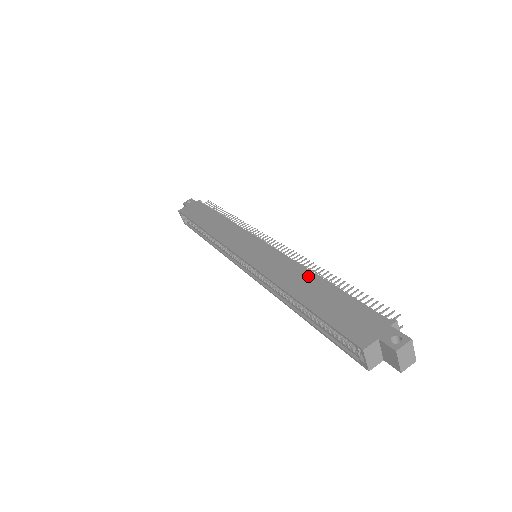
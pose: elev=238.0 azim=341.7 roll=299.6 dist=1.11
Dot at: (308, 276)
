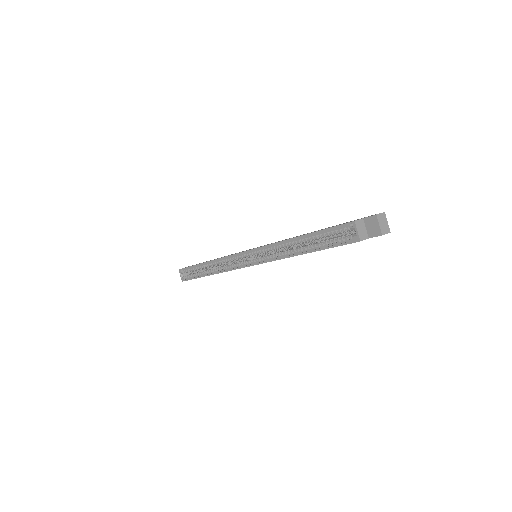
Dot at: (303, 234)
